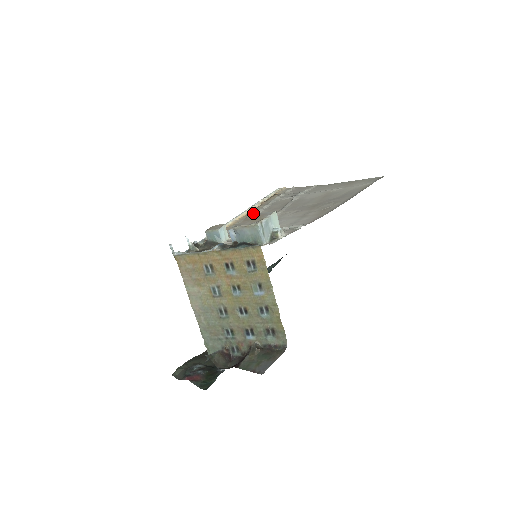
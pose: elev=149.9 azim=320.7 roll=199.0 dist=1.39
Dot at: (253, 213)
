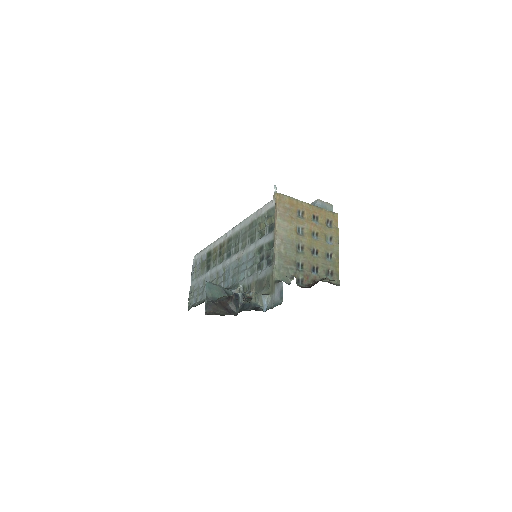
Dot at: occluded
